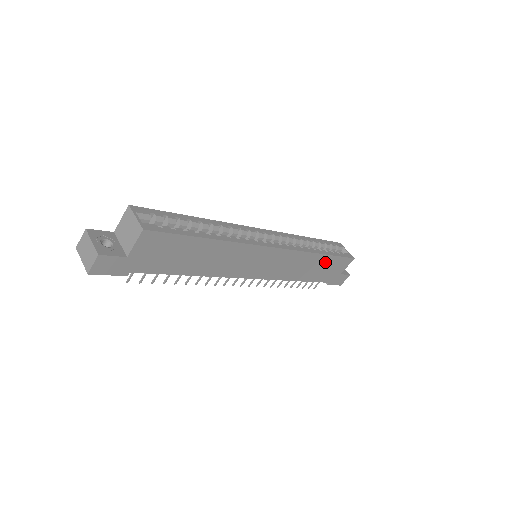
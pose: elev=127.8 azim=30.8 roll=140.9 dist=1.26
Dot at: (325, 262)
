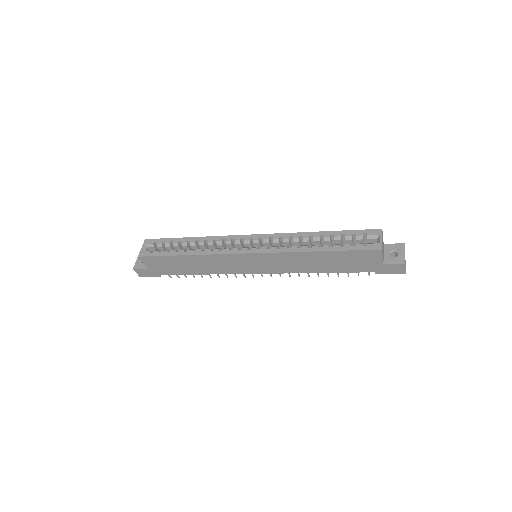
Dot at: (334, 256)
